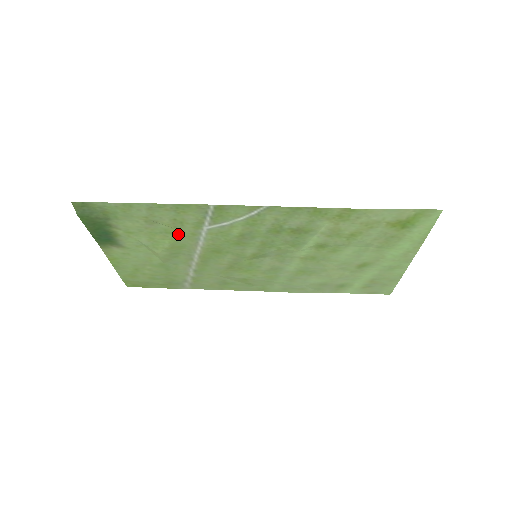
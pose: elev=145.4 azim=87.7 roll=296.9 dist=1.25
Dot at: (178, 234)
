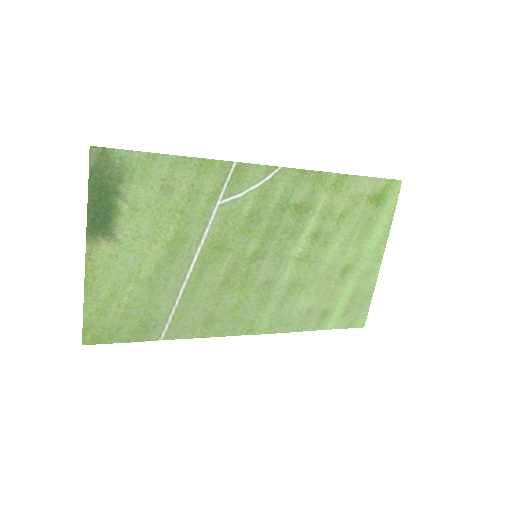
Dot at: (188, 214)
